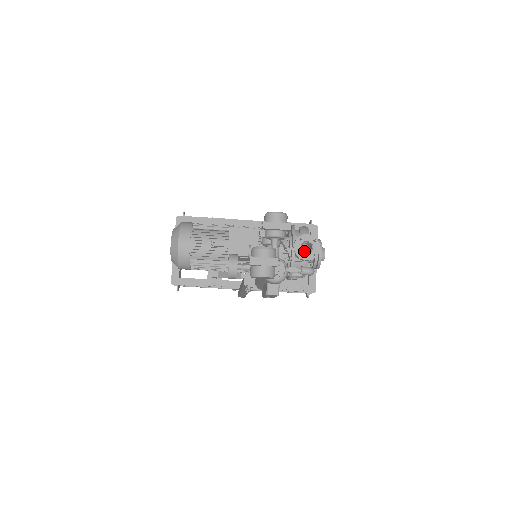
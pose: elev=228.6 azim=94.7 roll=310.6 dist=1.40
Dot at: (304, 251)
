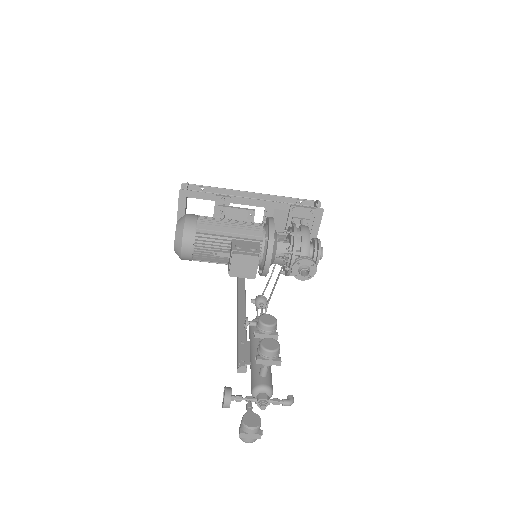
Dot at: (301, 274)
